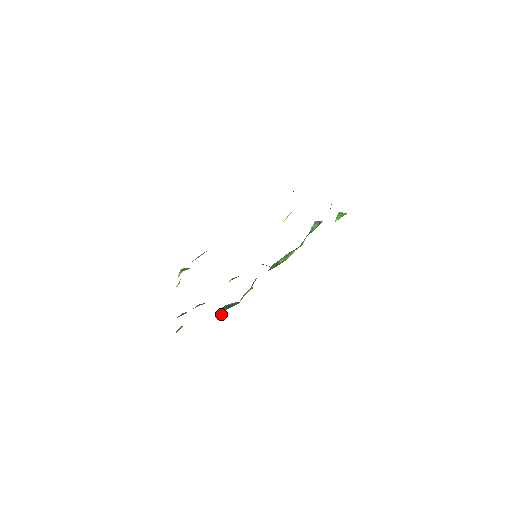
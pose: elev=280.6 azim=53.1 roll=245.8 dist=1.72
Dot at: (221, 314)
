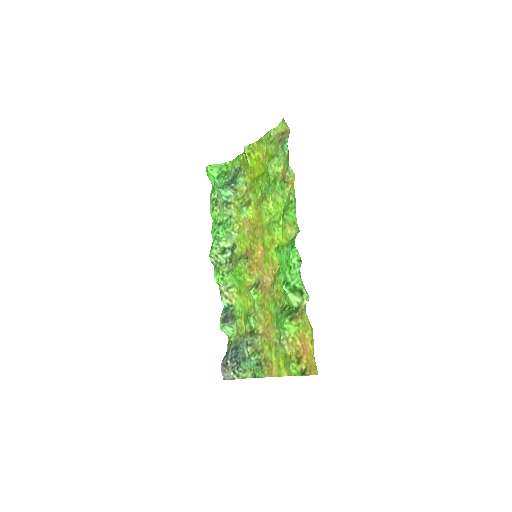
Dot at: (231, 330)
